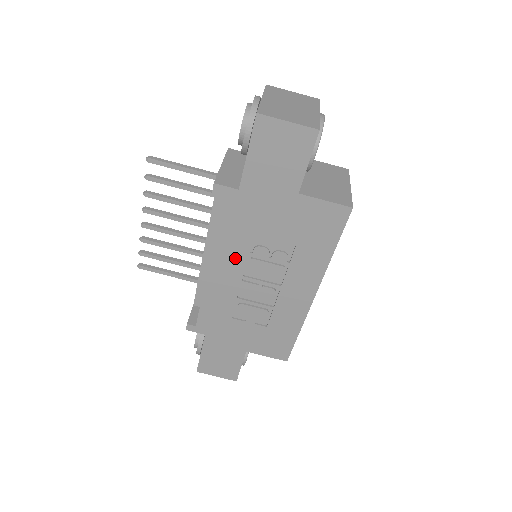
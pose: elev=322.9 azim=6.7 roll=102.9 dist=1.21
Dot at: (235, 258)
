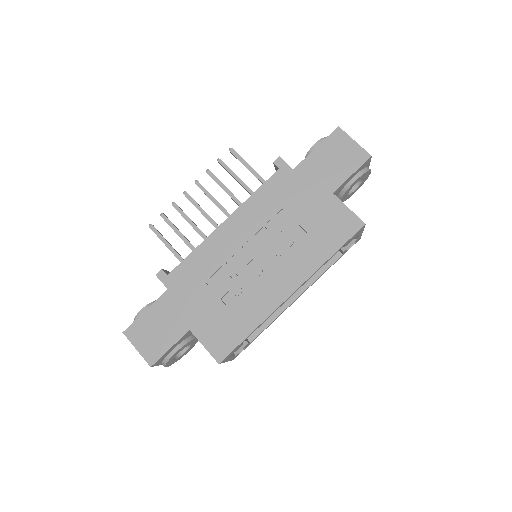
Dot at: (252, 223)
